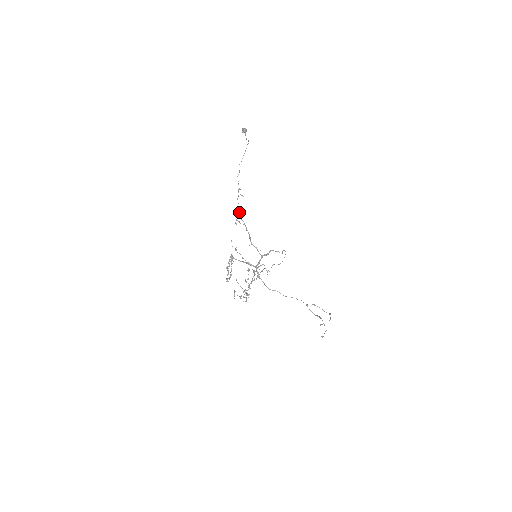
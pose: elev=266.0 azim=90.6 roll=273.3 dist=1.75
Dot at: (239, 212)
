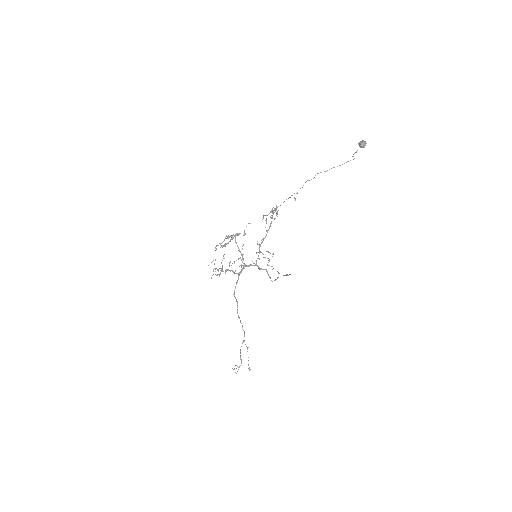
Dot at: (274, 212)
